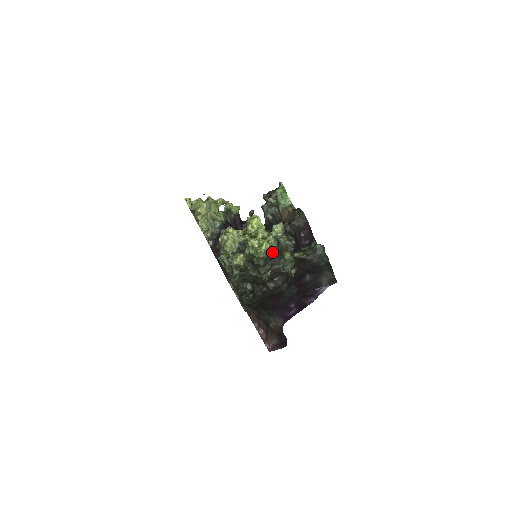
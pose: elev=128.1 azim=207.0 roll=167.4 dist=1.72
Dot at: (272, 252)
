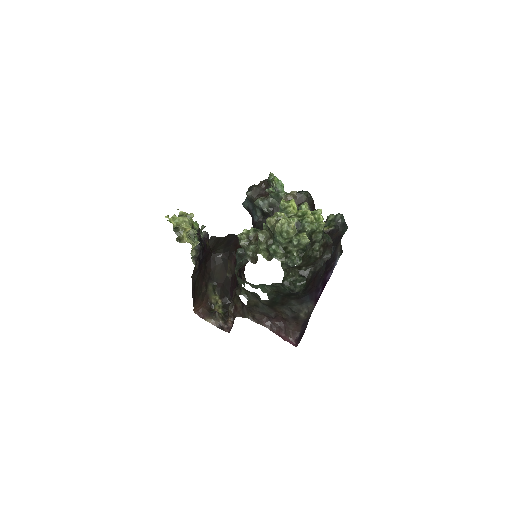
Dot at: occluded
